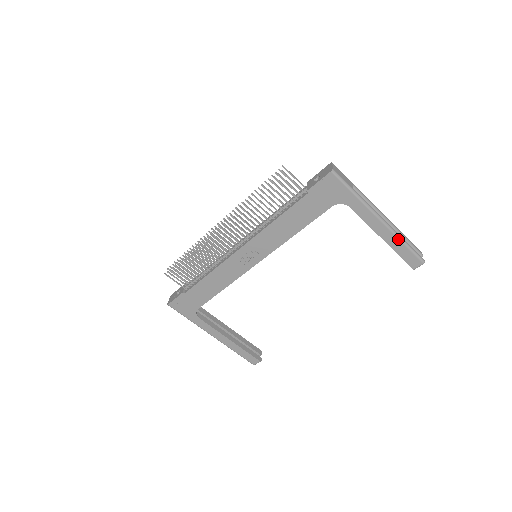
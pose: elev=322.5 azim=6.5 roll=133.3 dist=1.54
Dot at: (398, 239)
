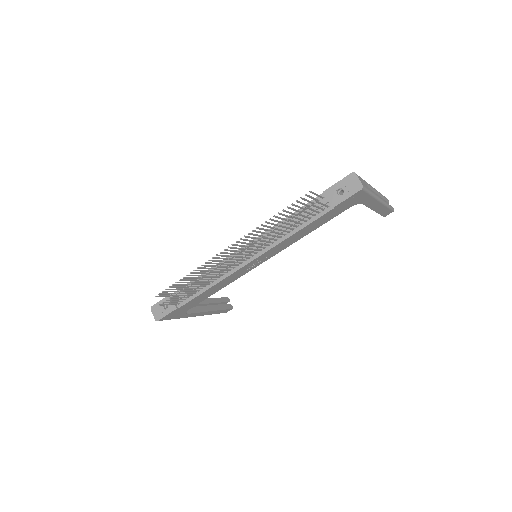
Dot at: (385, 207)
